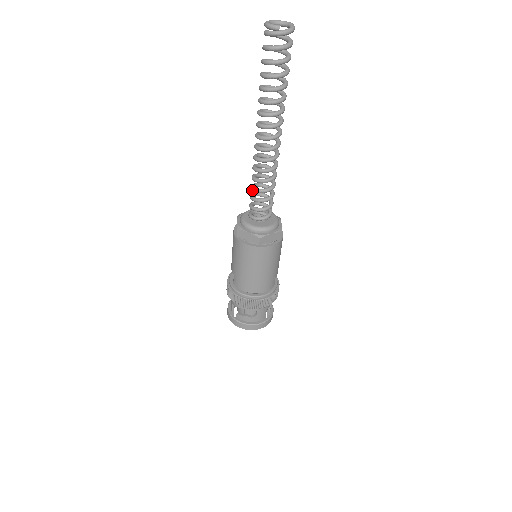
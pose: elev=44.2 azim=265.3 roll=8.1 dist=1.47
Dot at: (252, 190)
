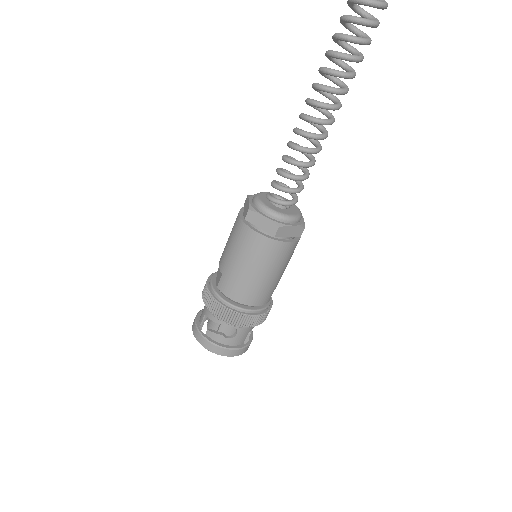
Dot at: (284, 160)
